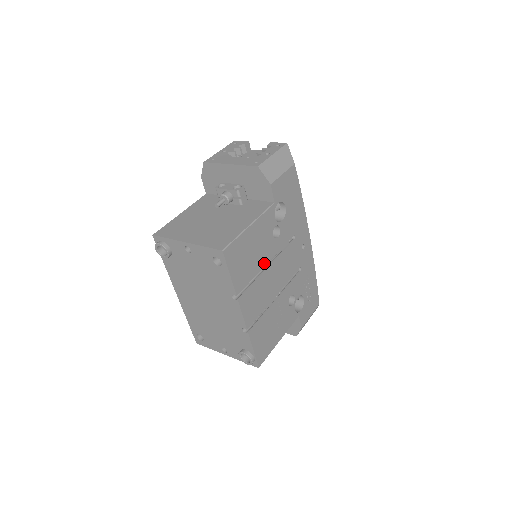
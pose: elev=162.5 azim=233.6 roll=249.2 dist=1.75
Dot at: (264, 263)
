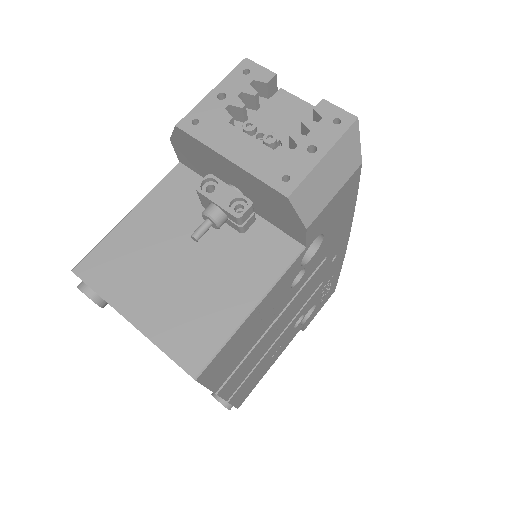
Dot at: (268, 326)
